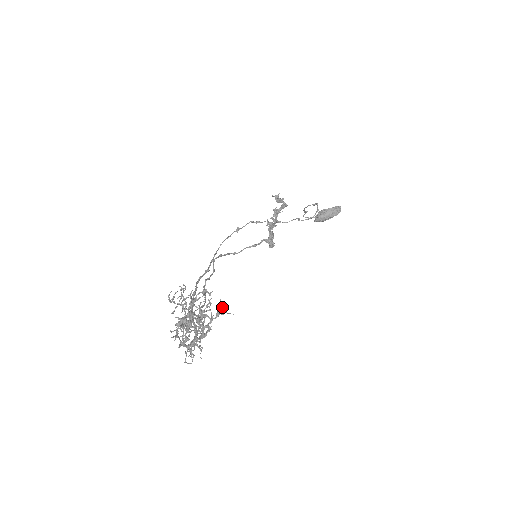
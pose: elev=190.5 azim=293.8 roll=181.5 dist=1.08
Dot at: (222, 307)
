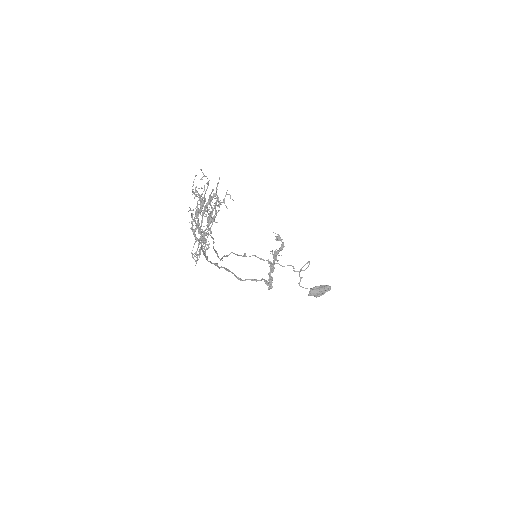
Dot at: occluded
